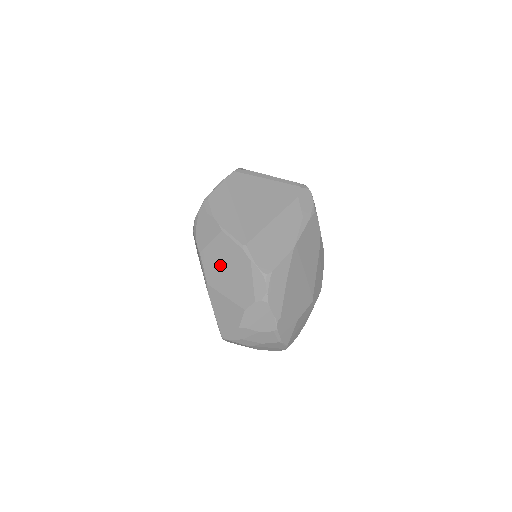
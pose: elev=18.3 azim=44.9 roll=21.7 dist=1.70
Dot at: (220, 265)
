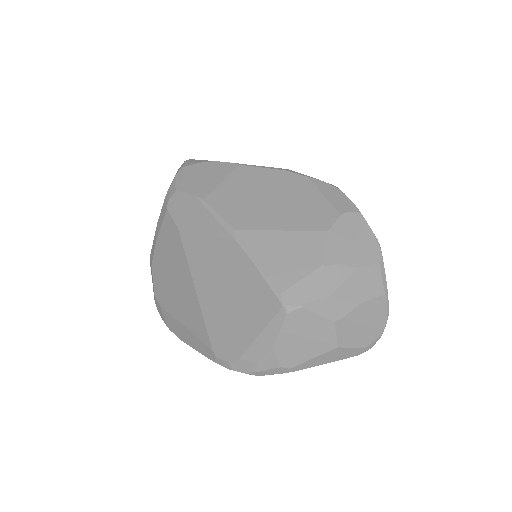
Dot at: (252, 199)
